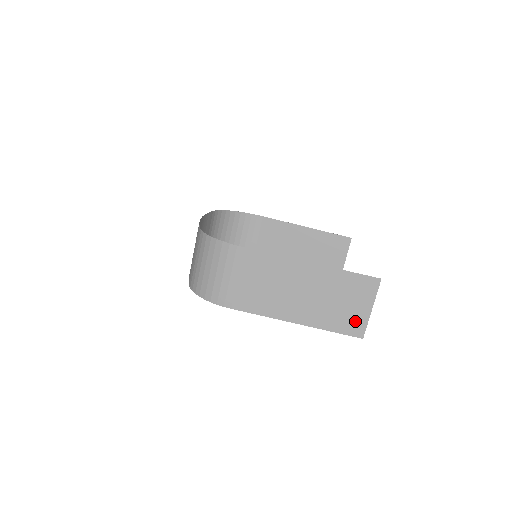
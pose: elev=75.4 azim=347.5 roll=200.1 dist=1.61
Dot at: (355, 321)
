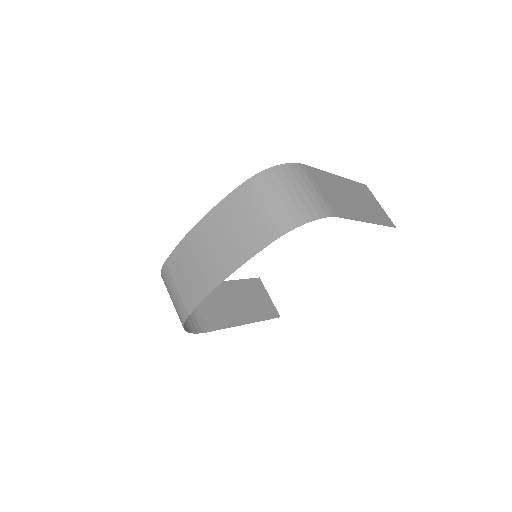
Dot at: (384, 216)
